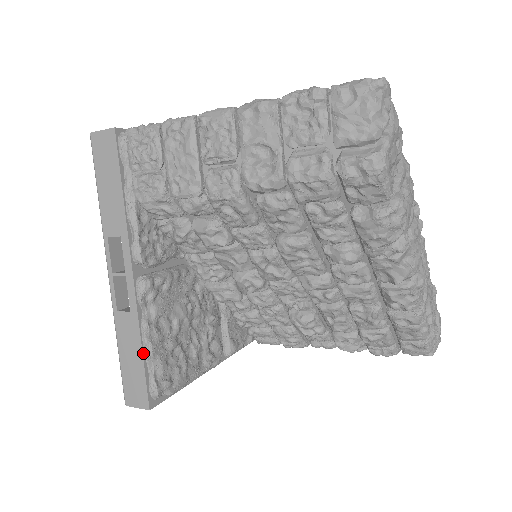
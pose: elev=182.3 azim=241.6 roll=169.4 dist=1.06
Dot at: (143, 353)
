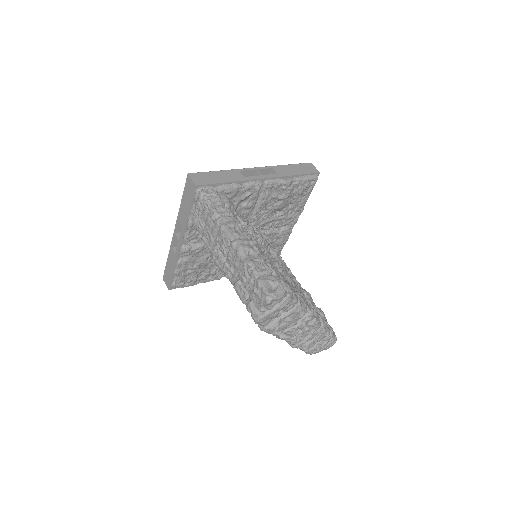
Dot at: (174, 271)
